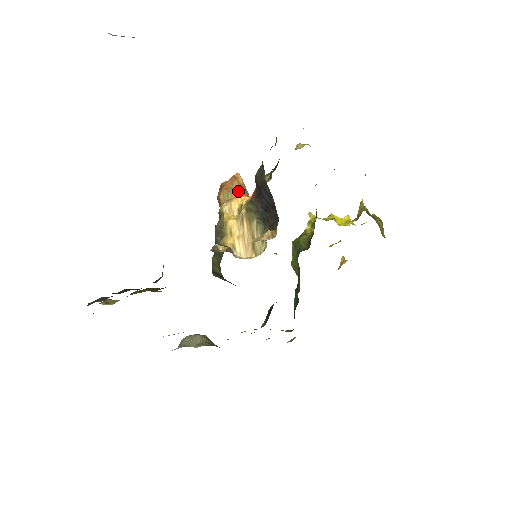
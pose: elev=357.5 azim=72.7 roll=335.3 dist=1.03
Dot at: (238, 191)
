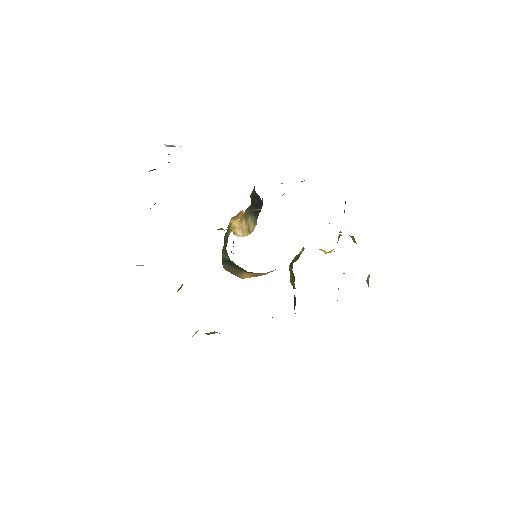
Dot at: occluded
